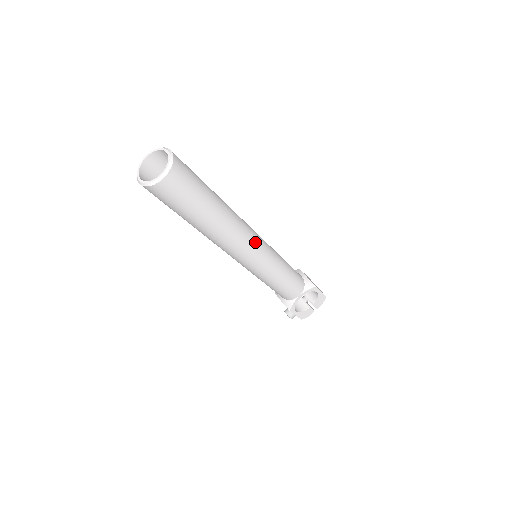
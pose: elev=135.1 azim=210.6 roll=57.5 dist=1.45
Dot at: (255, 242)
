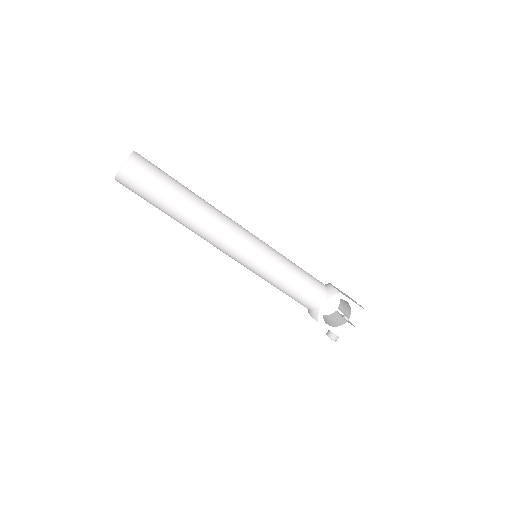
Dot at: (239, 233)
